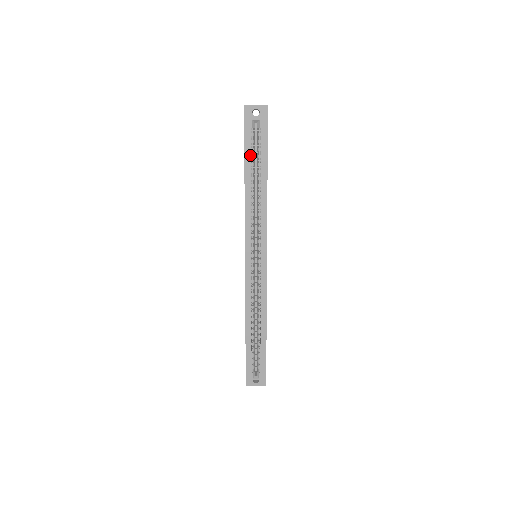
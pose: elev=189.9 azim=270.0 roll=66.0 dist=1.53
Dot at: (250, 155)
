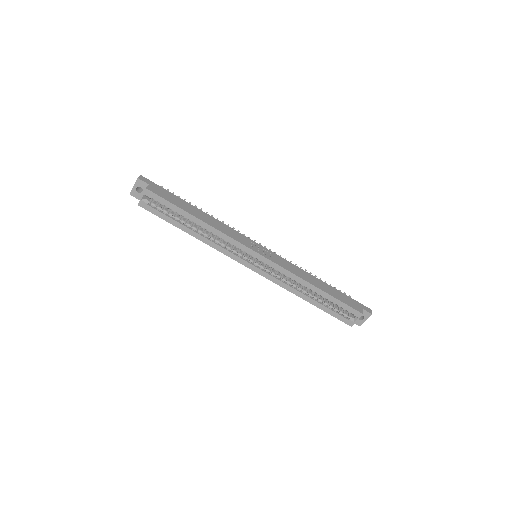
Dot at: (168, 217)
